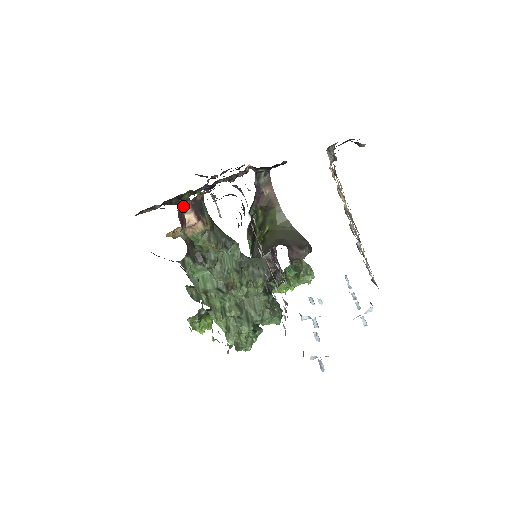
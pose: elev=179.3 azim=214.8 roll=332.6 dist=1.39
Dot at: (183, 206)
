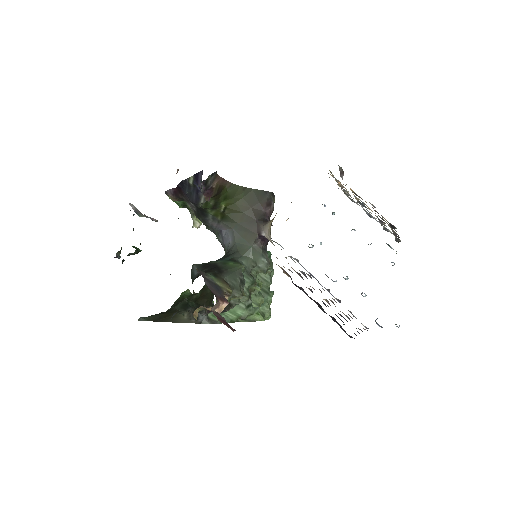
Dot at: (211, 309)
